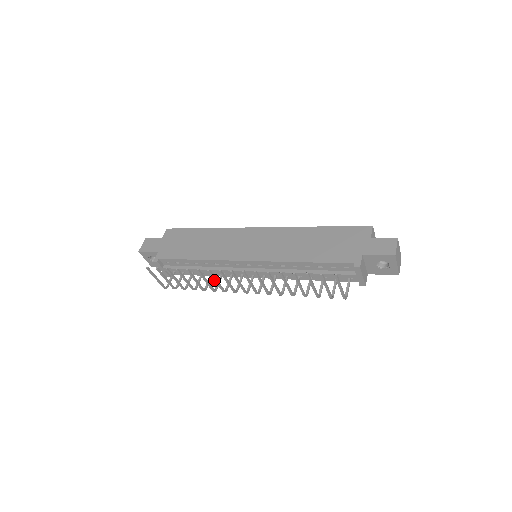
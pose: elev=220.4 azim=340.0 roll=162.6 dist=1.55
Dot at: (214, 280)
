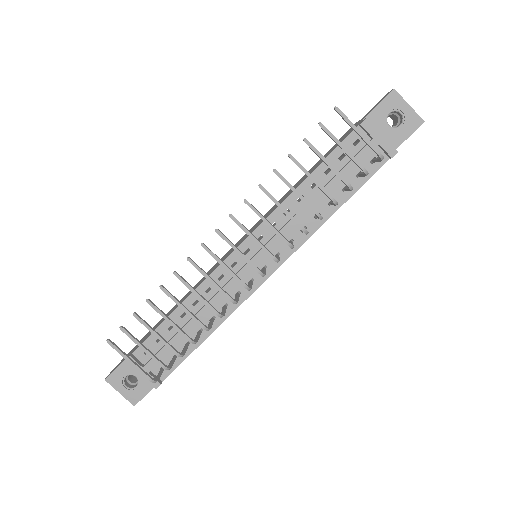
Dot at: (206, 278)
